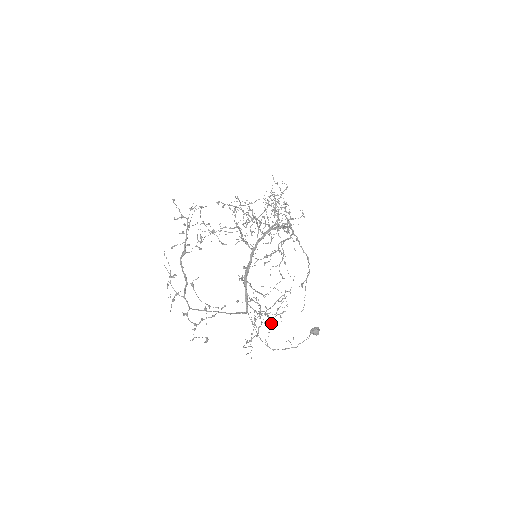
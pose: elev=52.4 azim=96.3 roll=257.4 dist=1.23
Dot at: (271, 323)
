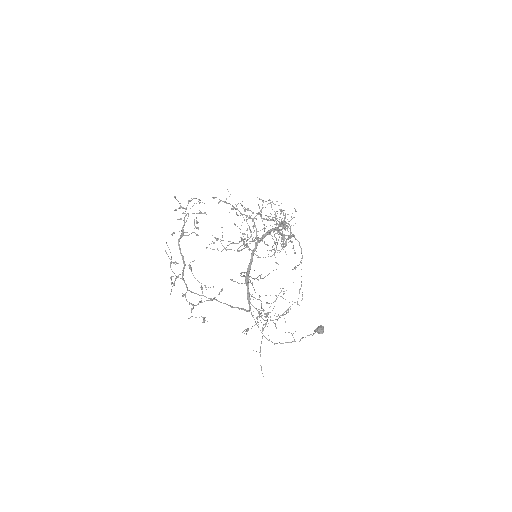
Dot at: occluded
